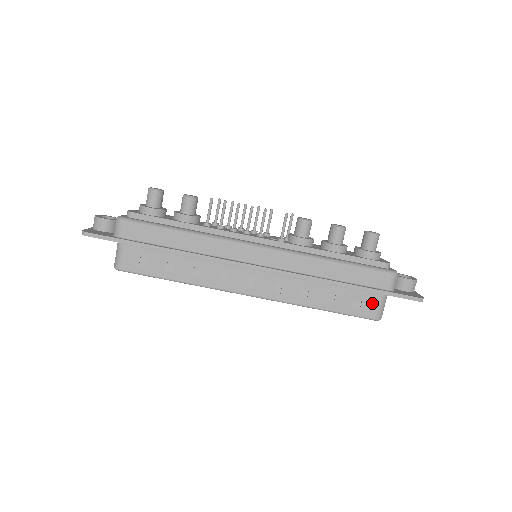
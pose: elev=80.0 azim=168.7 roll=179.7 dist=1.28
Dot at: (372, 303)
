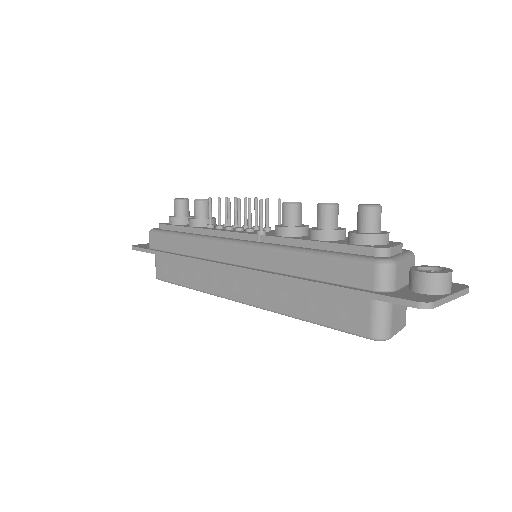
Dot at: (361, 312)
